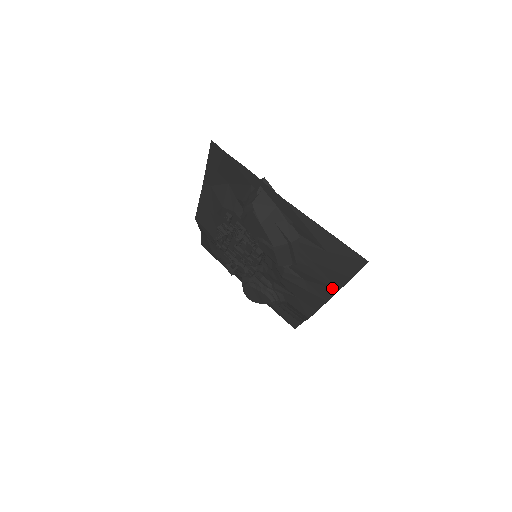
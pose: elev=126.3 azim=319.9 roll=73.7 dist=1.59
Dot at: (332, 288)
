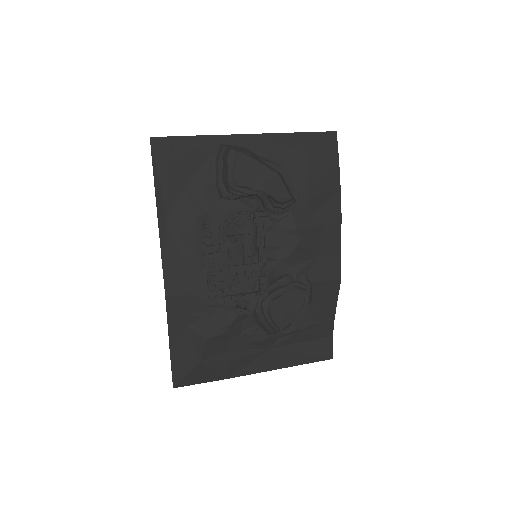
Dot at: (335, 194)
